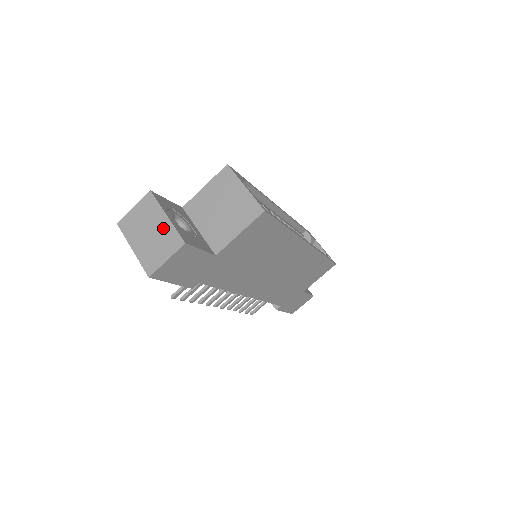
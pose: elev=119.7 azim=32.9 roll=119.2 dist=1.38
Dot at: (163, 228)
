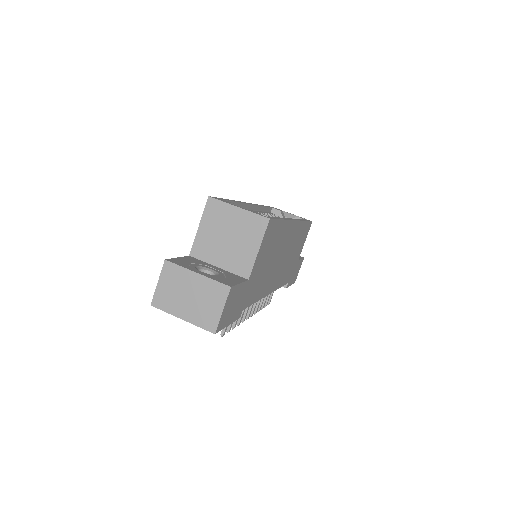
Dot at: (200, 285)
